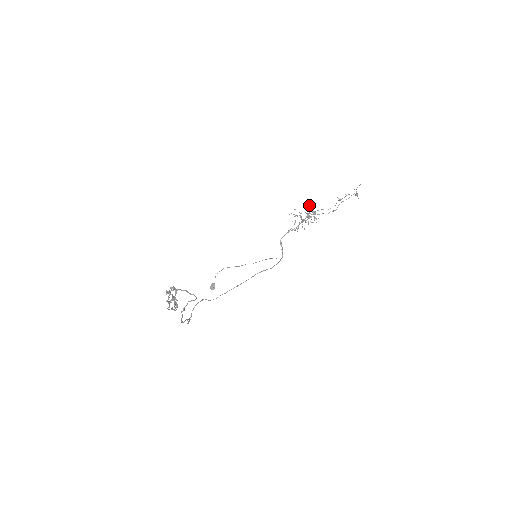
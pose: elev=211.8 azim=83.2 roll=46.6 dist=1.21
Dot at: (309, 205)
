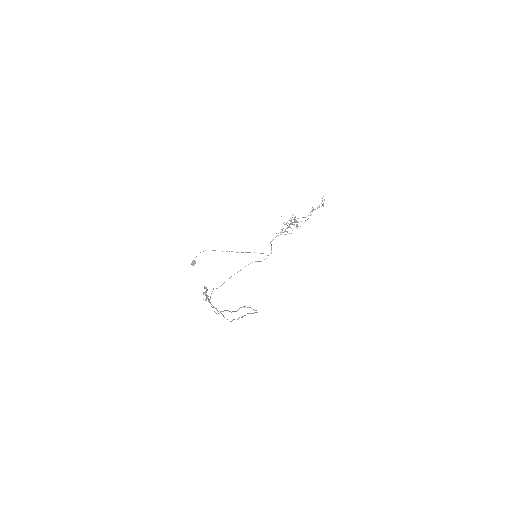
Dot at: occluded
